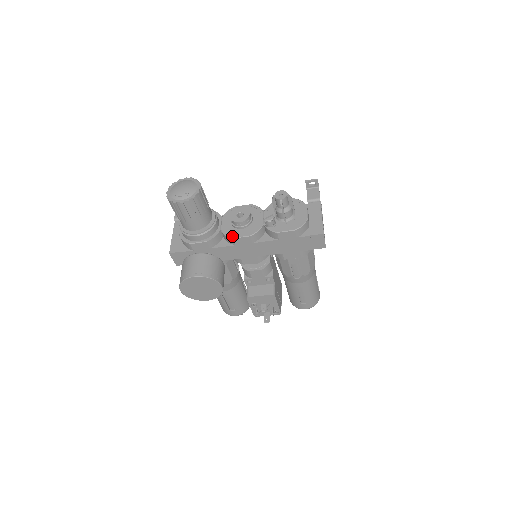
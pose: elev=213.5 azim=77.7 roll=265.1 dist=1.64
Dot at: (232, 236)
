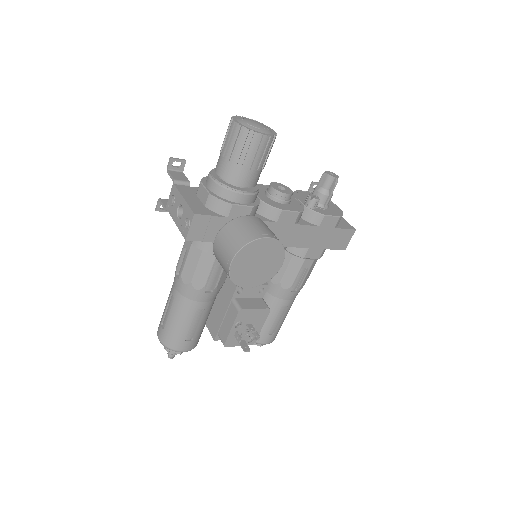
Dot at: (280, 208)
